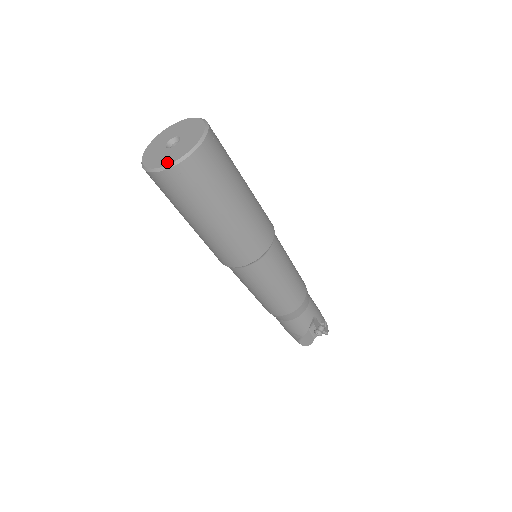
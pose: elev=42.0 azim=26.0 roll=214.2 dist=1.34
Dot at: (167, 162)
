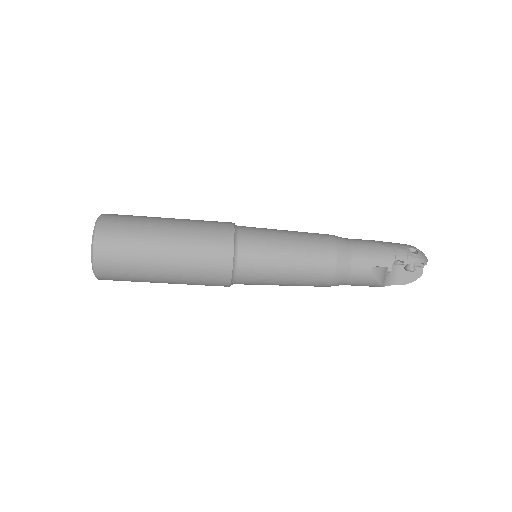
Dot at: occluded
